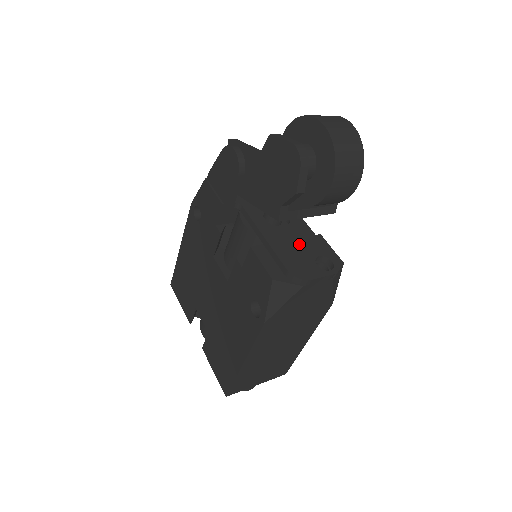
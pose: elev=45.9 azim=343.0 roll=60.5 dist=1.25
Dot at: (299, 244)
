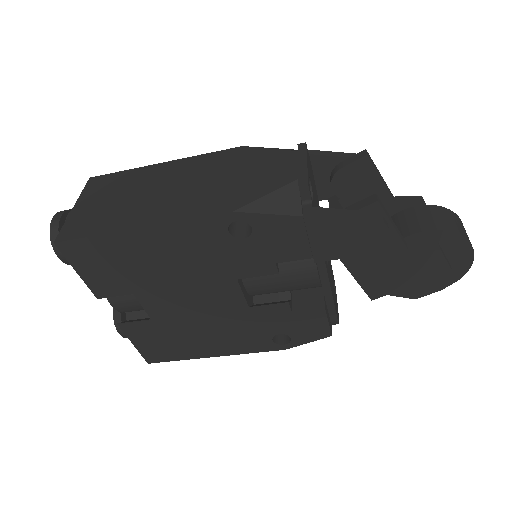
Dot at: occluded
